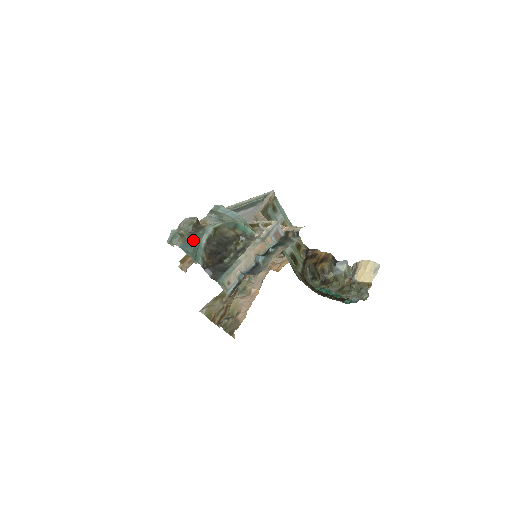
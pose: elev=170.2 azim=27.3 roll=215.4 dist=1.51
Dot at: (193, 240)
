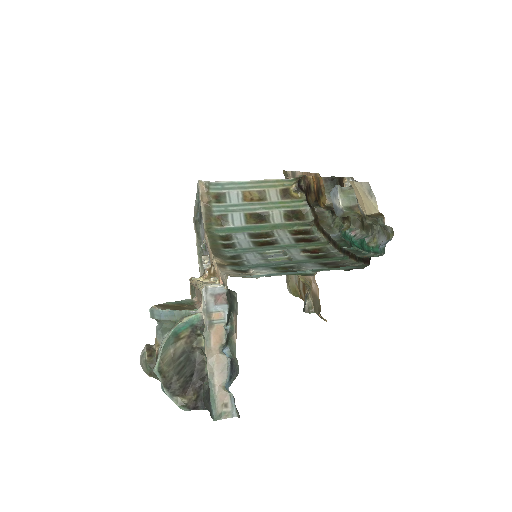
Dot at: occluded
